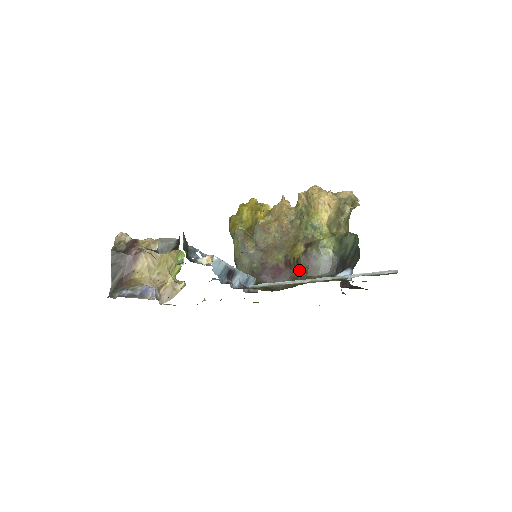
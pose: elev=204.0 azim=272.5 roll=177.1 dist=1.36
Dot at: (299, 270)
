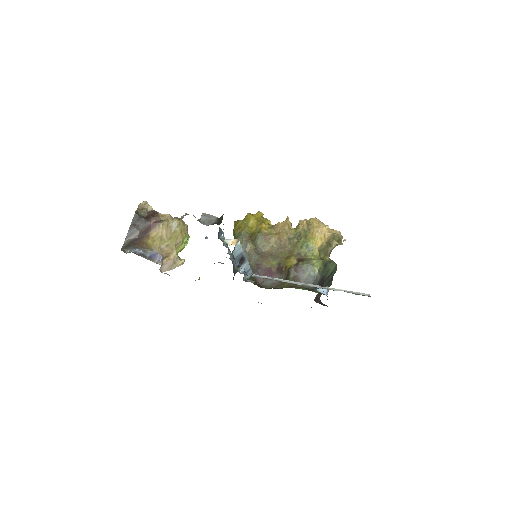
Dot at: (288, 277)
